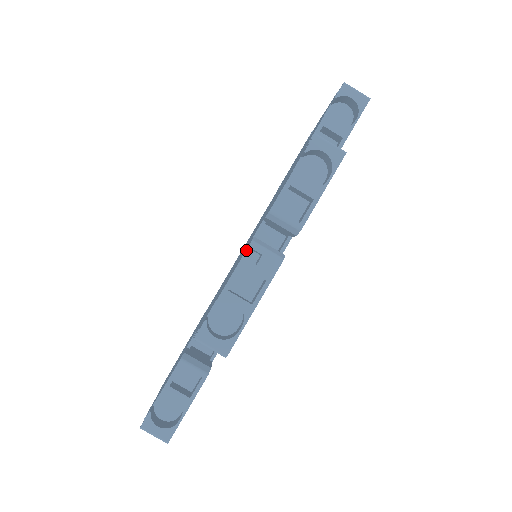
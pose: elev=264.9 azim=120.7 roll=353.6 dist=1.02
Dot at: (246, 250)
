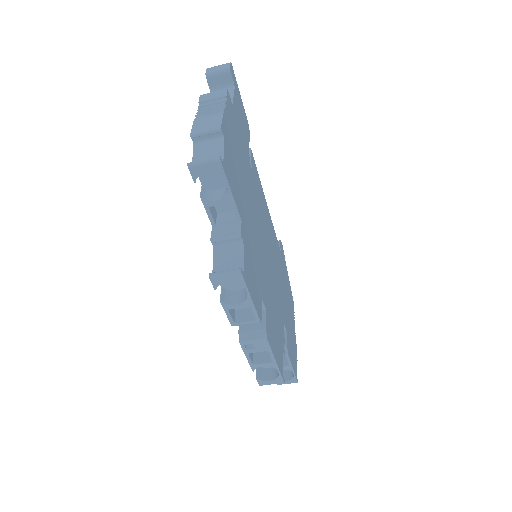
Dot at: (241, 347)
